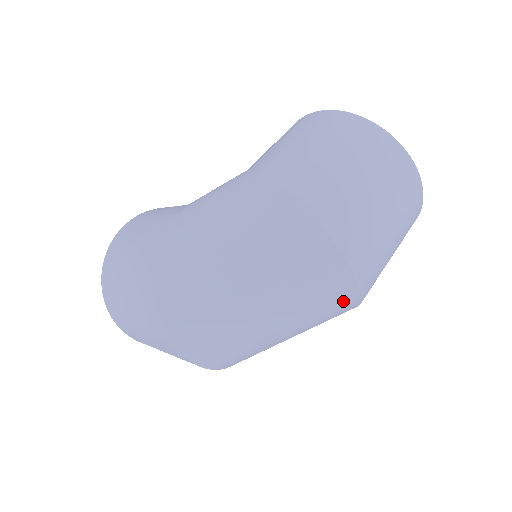
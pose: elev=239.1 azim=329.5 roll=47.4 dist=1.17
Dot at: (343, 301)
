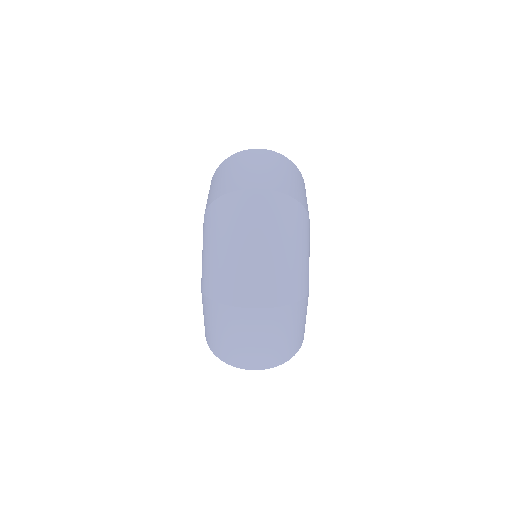
Dot at: (280, 204)
